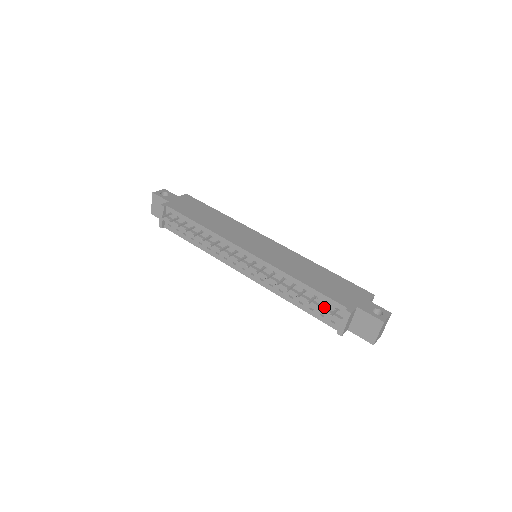
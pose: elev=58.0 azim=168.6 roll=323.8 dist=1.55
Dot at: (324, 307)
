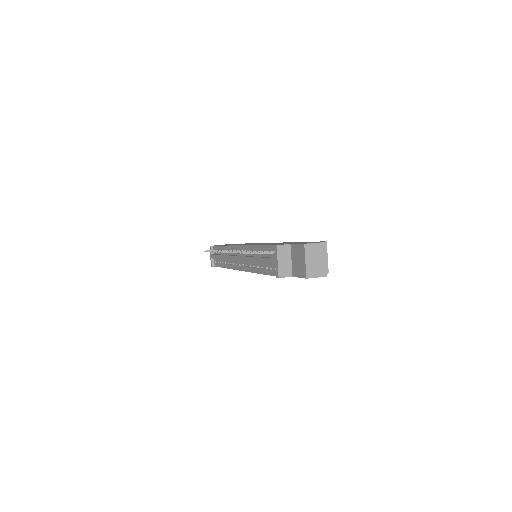
Dot at: (269, 257)
